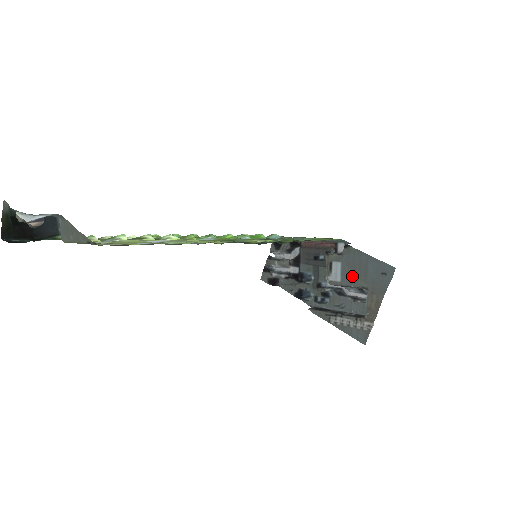
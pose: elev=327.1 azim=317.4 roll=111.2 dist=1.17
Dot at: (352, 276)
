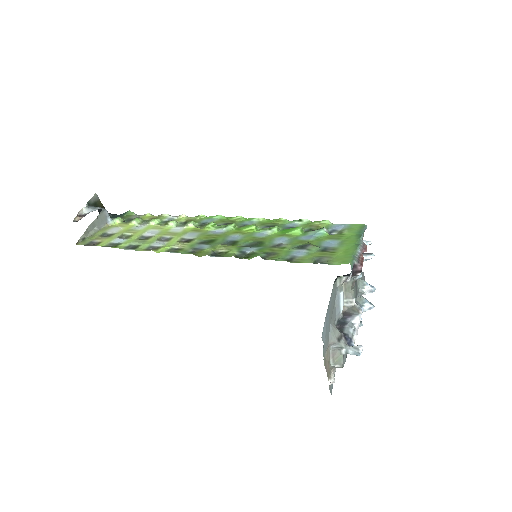
Dot at: (333, 316)
